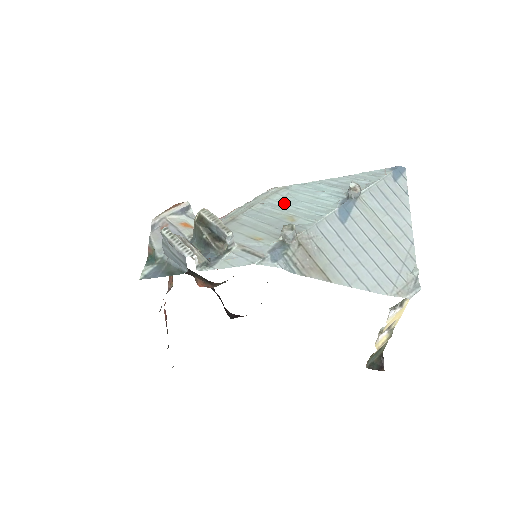
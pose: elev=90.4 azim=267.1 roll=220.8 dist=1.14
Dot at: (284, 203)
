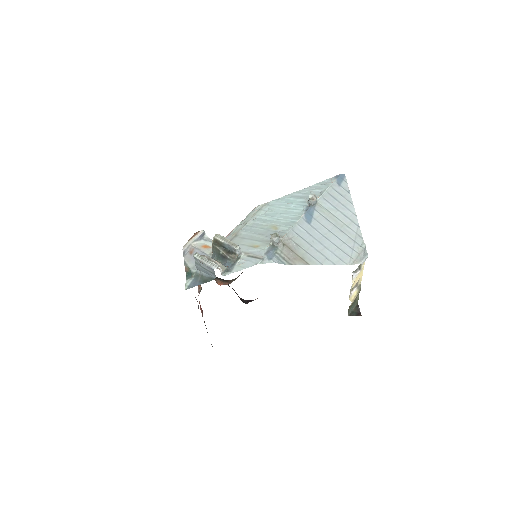
Dot at: (268, 217)
